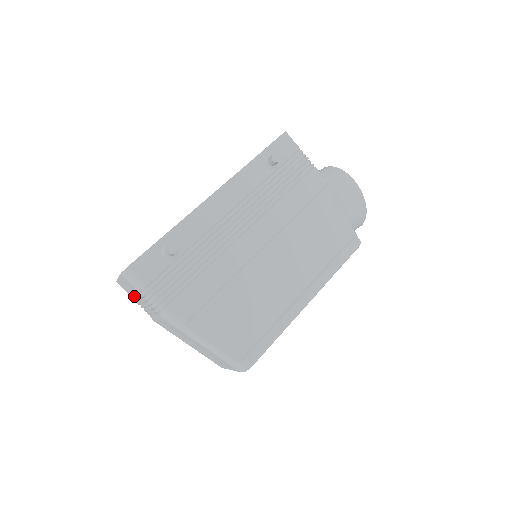
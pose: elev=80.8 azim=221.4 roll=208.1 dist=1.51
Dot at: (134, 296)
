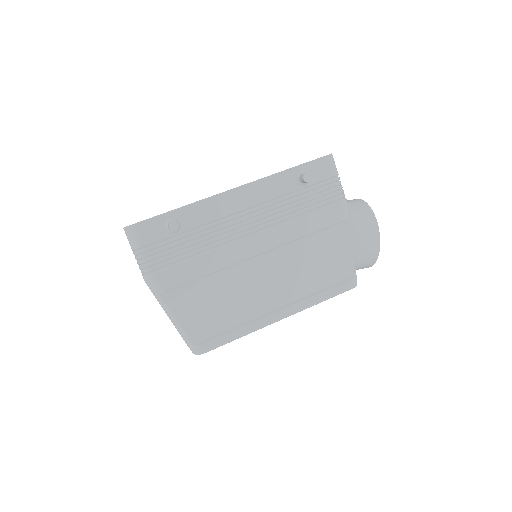
Dot at: occluded
